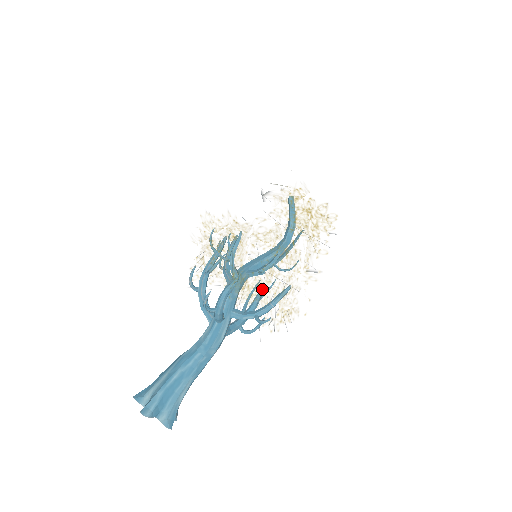
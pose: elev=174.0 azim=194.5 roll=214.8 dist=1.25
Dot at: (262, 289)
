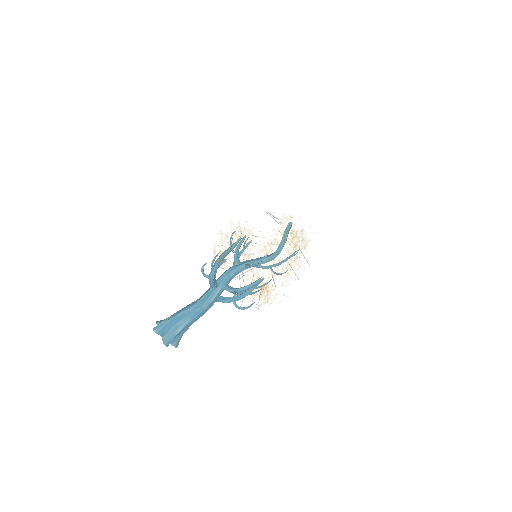
Dot at: (229, 266)
